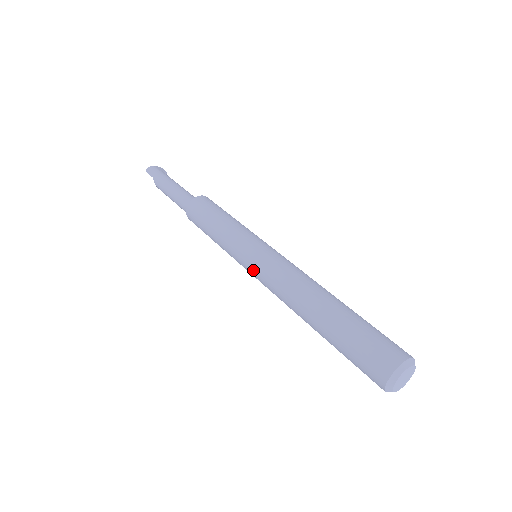
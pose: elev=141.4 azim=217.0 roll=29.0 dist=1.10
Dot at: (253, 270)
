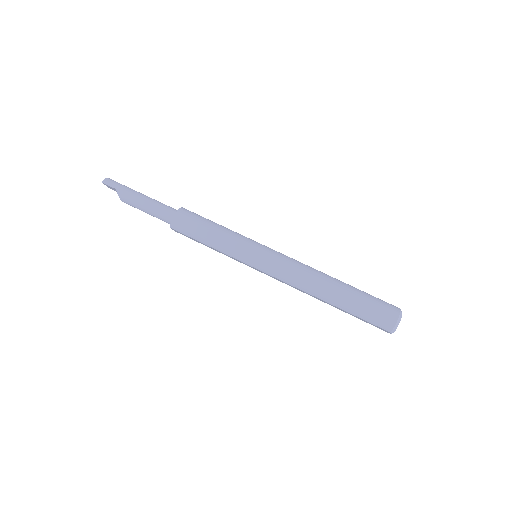
Dot at: (265, 265)
